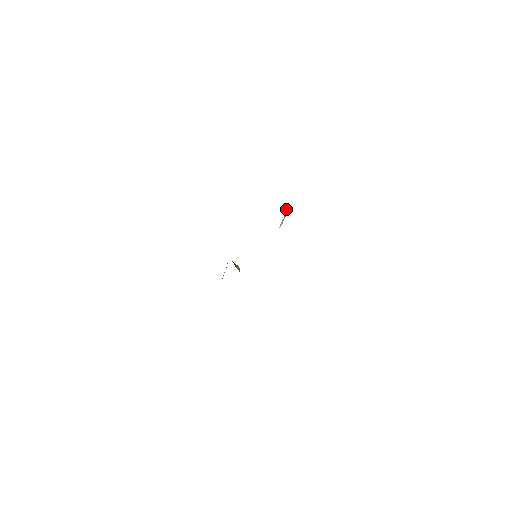
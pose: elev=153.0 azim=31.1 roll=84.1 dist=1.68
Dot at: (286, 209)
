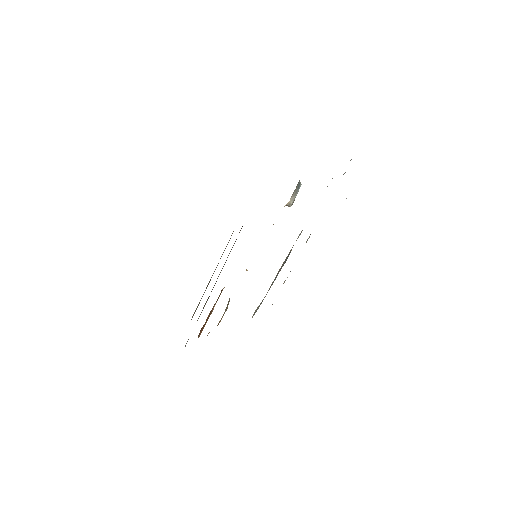
Dot at: (298, 183)
